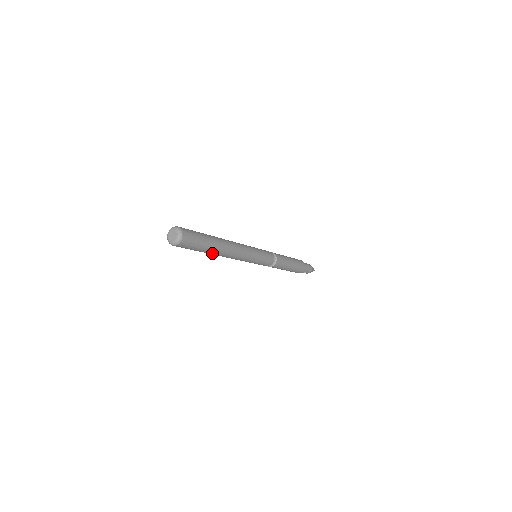
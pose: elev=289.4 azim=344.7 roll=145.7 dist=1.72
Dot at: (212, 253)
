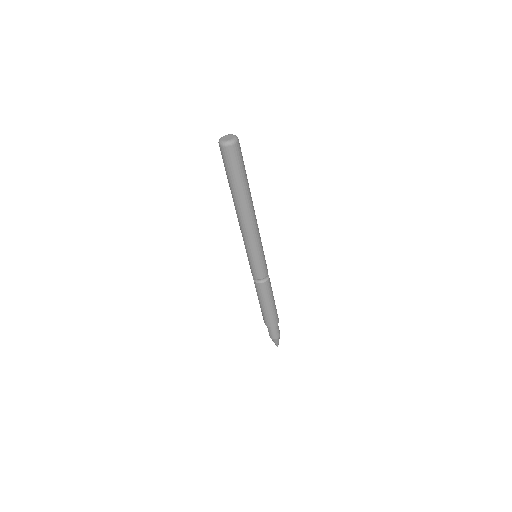
Dot at: (239, 196)
